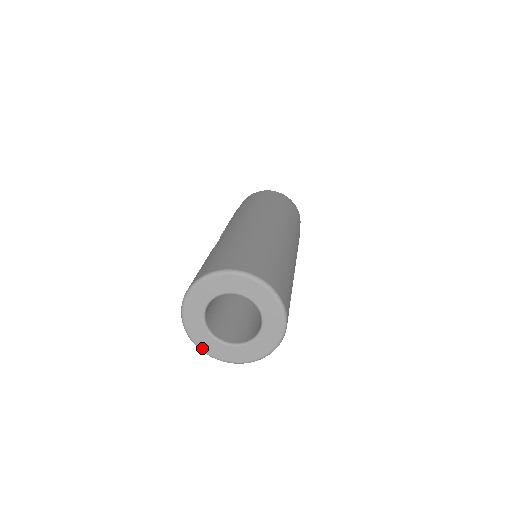
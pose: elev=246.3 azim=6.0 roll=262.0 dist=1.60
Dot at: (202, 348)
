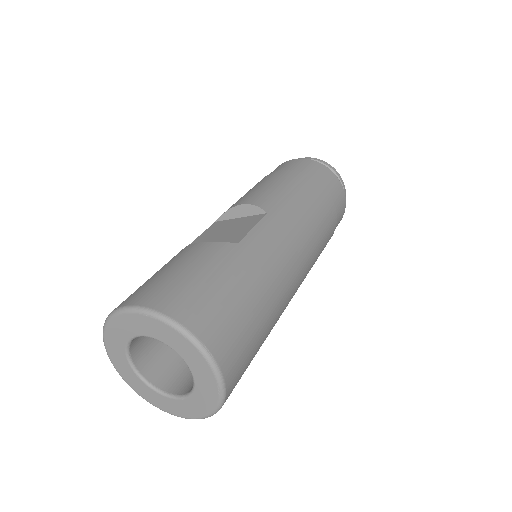
Dot at: (106, 337)
